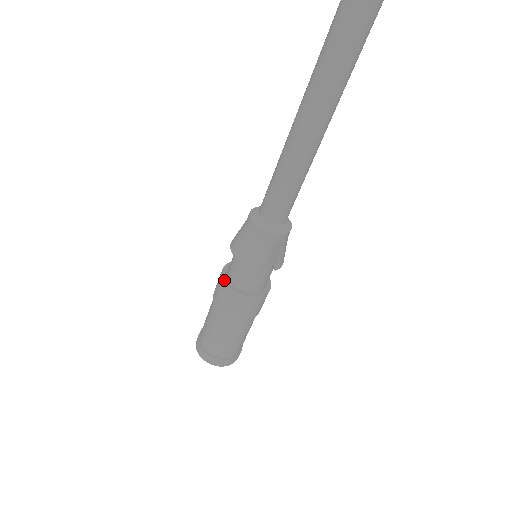
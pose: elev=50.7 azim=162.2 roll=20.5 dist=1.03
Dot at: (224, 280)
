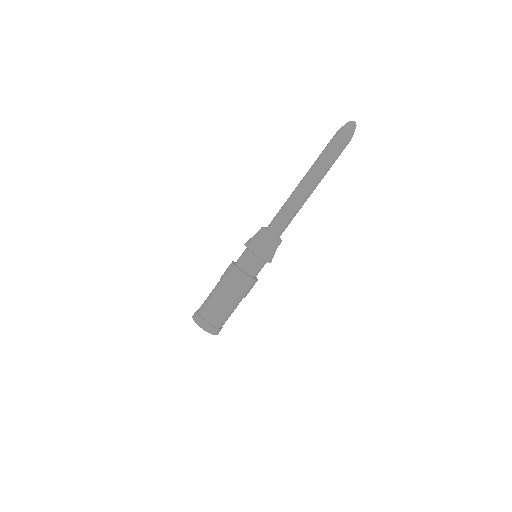
Dot at: (243, 272)
